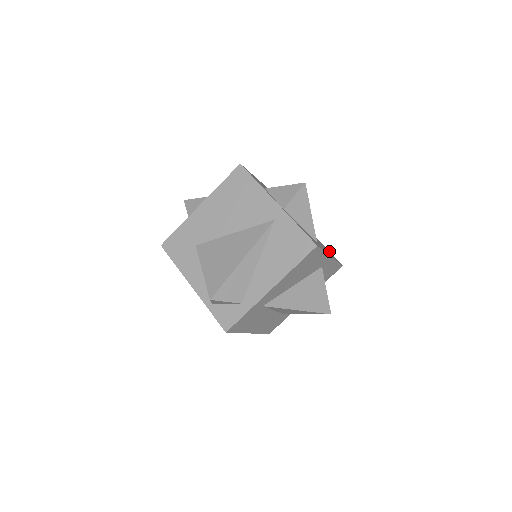
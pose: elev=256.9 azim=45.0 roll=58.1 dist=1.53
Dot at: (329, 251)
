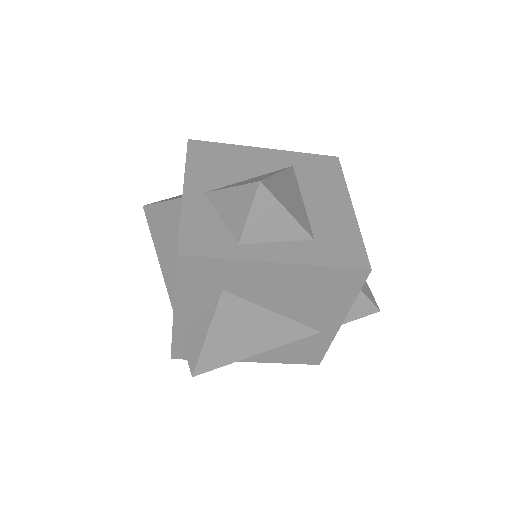
Dot at: occluded
